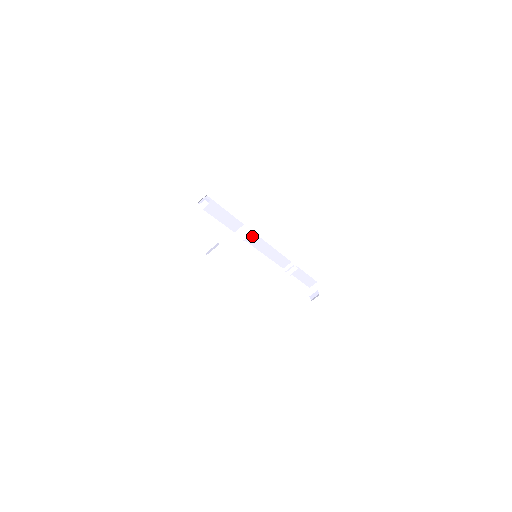
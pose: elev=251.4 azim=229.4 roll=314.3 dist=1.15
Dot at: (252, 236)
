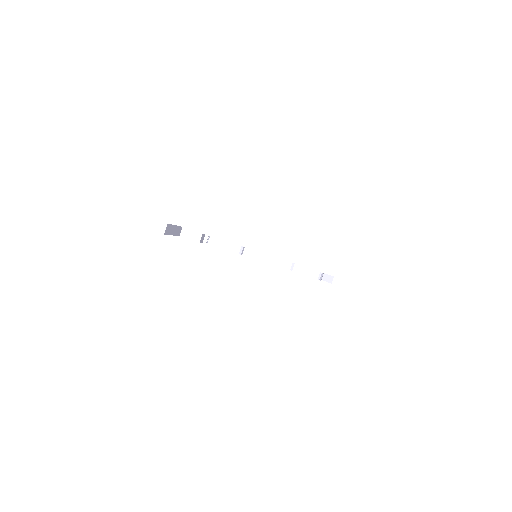
Dot at: (252, 252)
